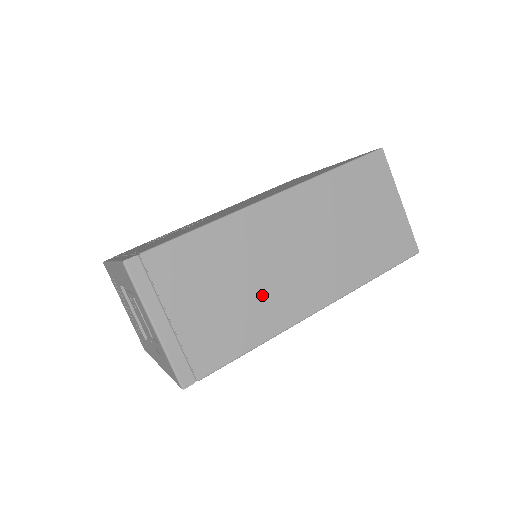
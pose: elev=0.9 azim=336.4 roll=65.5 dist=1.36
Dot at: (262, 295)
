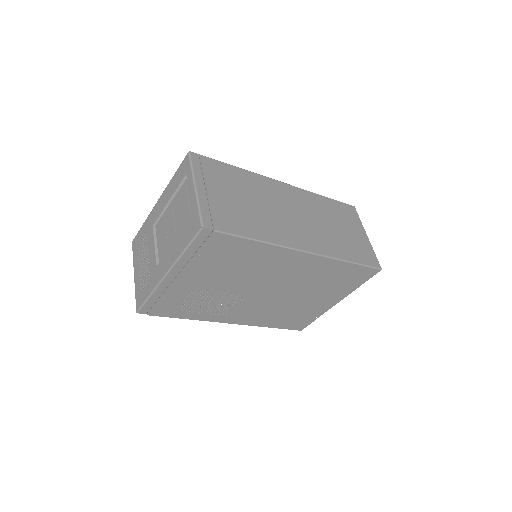
Dot at: (269, 218)
